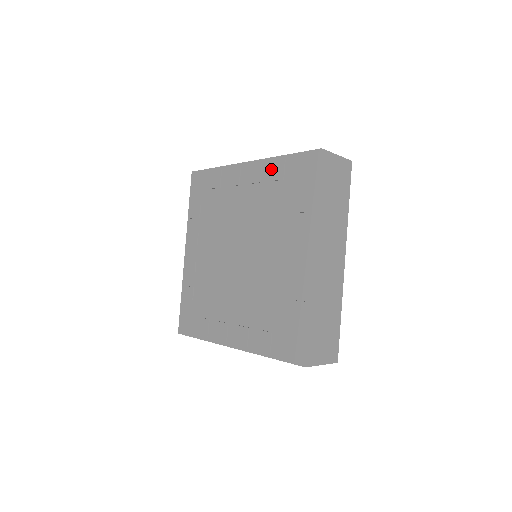
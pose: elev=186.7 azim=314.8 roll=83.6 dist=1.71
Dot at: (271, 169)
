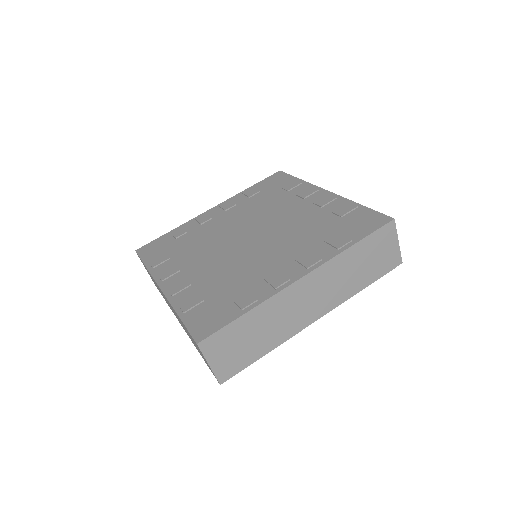
Dot at: (340, 205)
